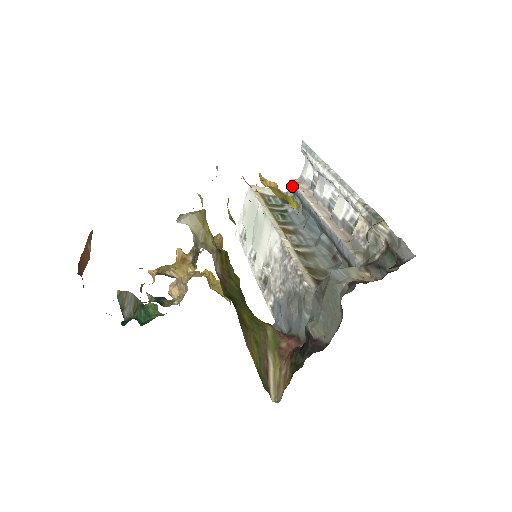
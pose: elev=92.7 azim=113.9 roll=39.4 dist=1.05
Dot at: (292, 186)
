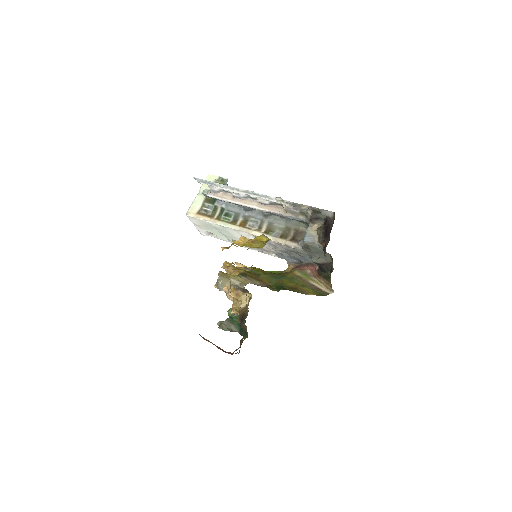
Dot at: occluded
